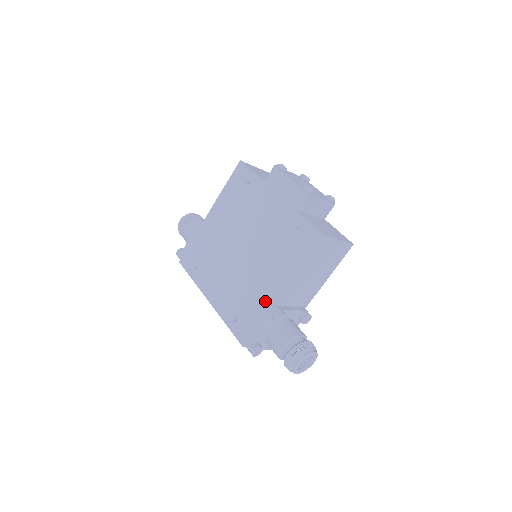
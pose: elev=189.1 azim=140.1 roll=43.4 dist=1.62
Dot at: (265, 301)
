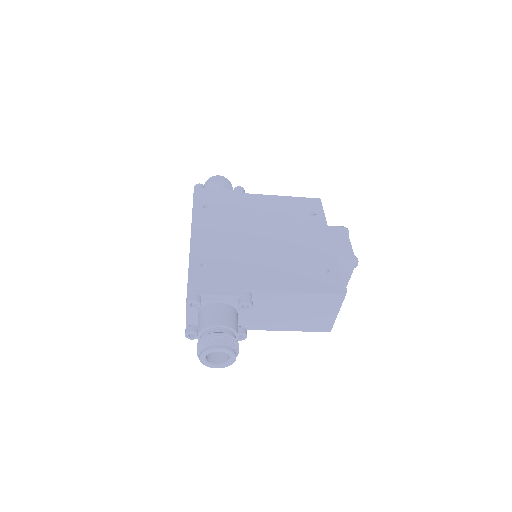
Dot at: (248, 281)
